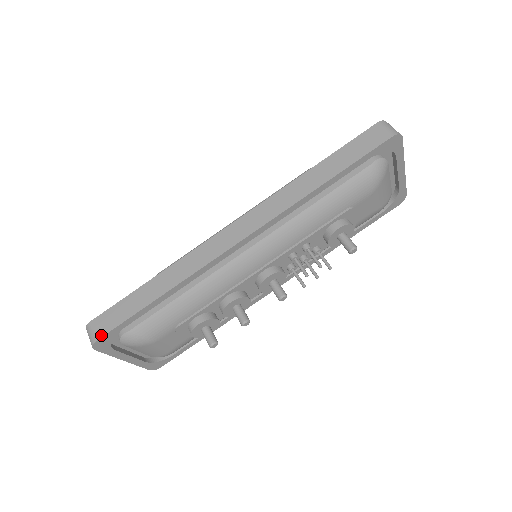
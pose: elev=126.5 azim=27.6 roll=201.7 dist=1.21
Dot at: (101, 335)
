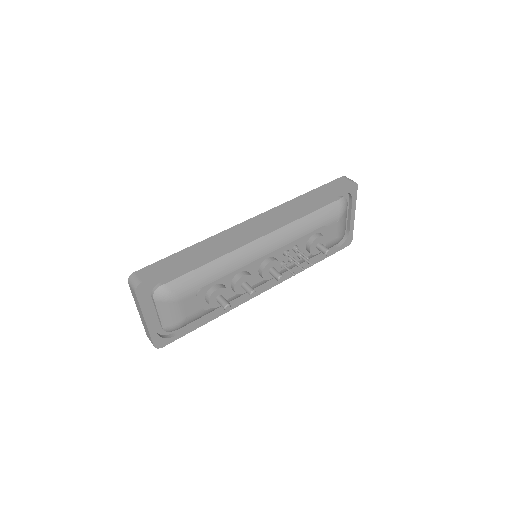
Dot at: (146, 279)
